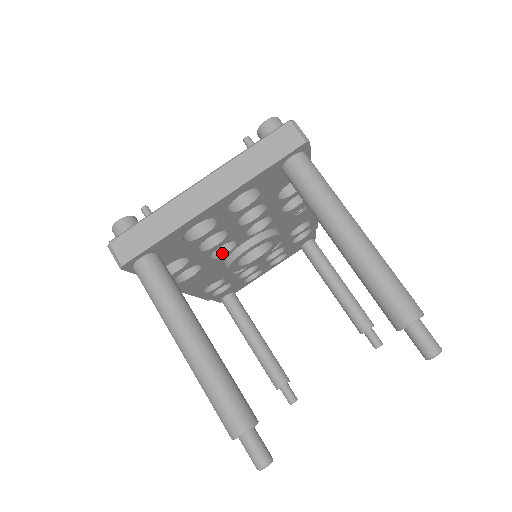
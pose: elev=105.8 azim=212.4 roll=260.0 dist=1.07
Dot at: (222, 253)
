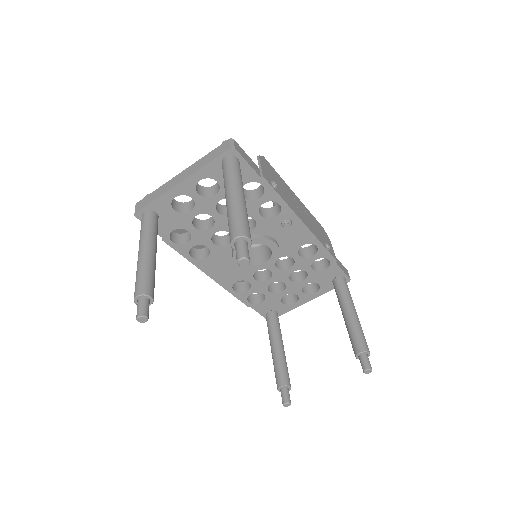
Dot at: (226, 244)
